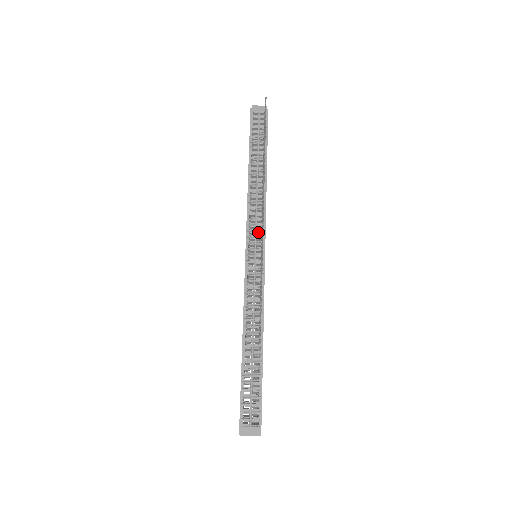
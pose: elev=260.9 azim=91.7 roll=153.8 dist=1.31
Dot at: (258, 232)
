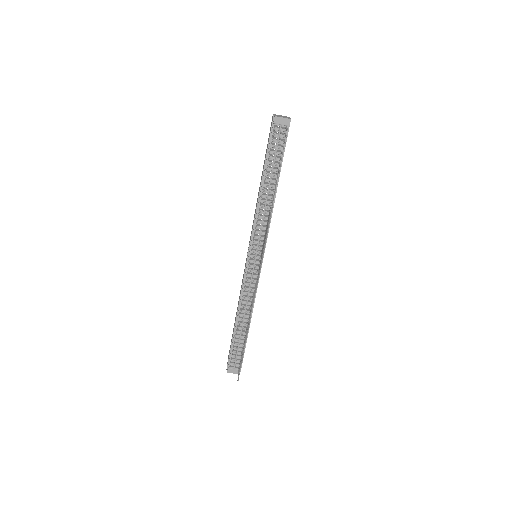
Dot at: (260, 244)
